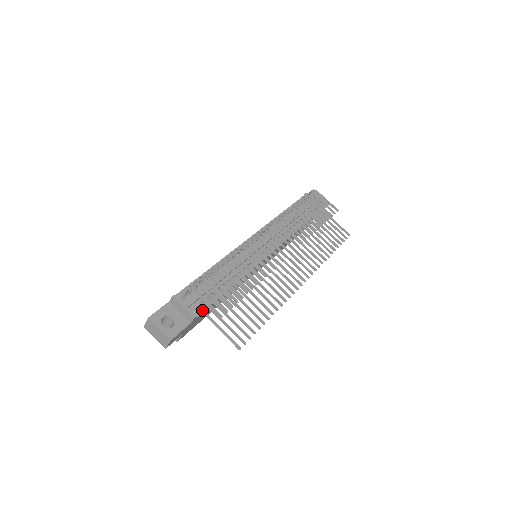
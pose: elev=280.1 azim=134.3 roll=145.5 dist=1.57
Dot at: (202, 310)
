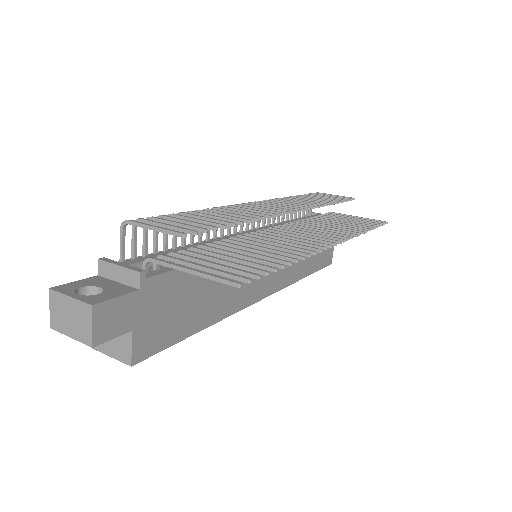
Dot at: (154, 258)
